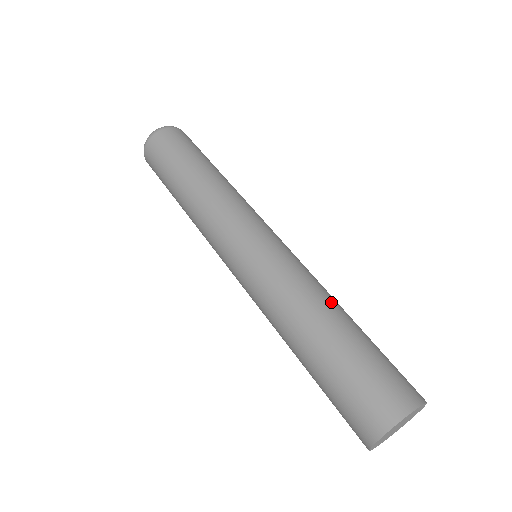
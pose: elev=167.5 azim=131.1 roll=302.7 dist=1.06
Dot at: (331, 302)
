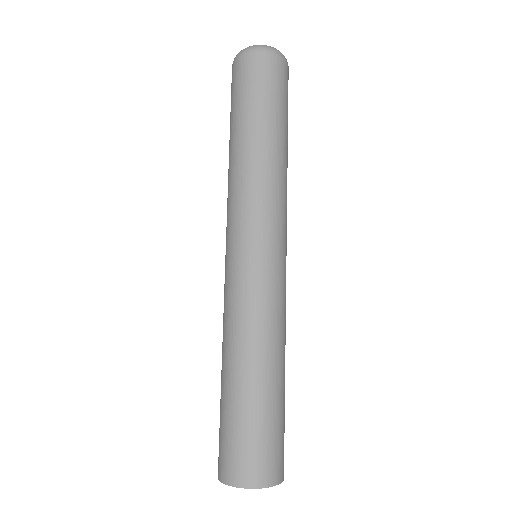
Dot at: (252, 356)
